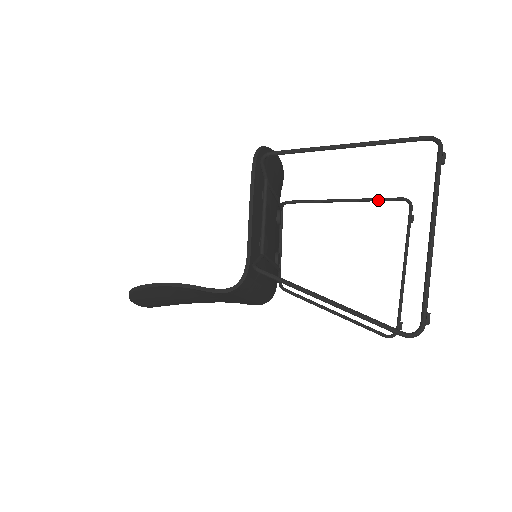
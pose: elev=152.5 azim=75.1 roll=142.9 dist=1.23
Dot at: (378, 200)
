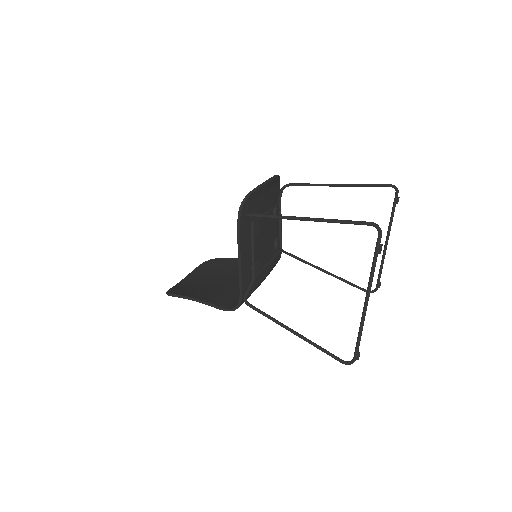
Dot at: (366, 186)
